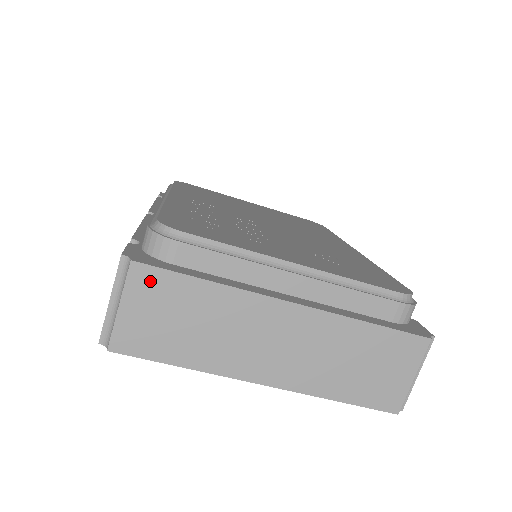
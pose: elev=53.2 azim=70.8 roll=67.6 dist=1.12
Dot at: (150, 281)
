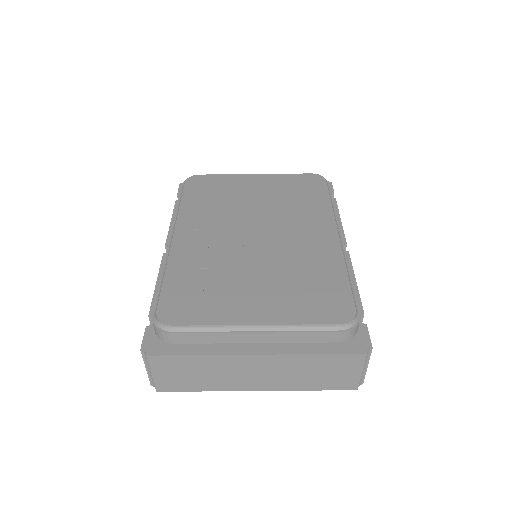
Dot at: (163, 362)
